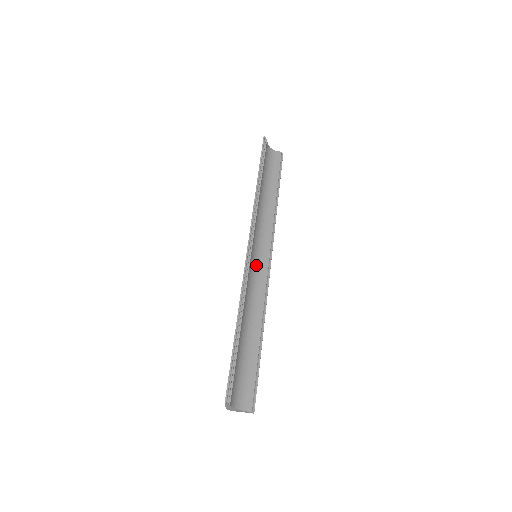
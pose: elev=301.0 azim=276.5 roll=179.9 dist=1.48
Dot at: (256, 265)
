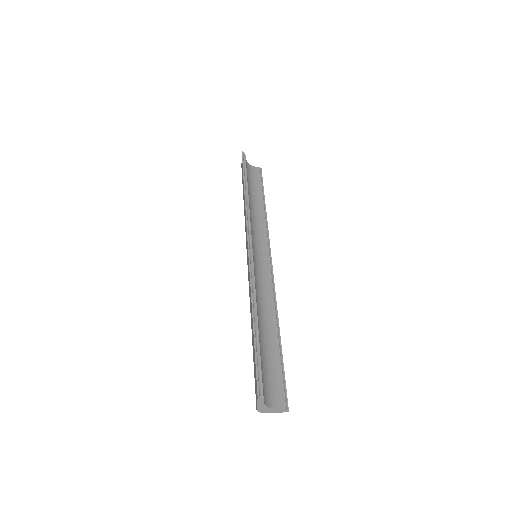
Dot at: (258, 264)
